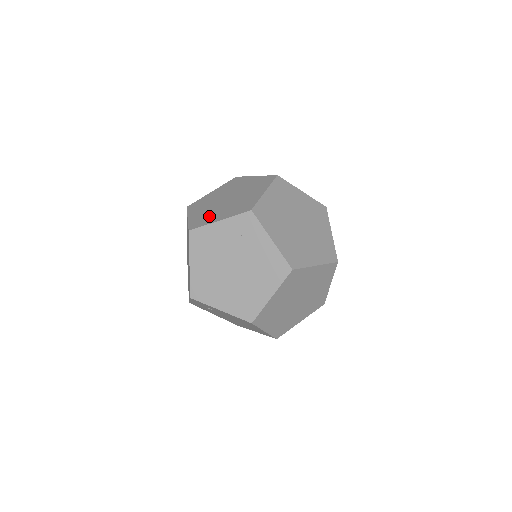
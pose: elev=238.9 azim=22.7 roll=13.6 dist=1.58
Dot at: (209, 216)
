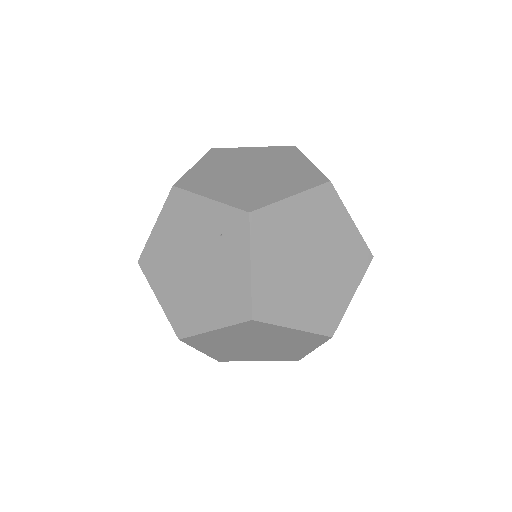
Dot at: (210, 182)
